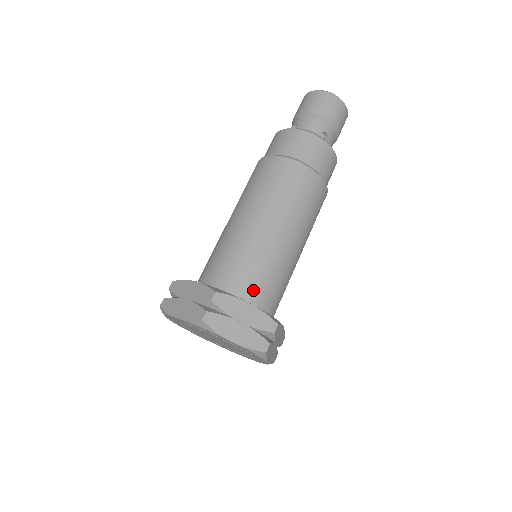
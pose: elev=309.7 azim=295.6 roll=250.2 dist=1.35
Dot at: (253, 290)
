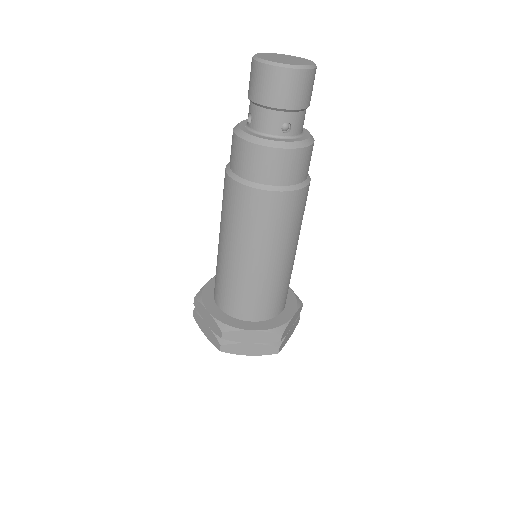
Dot at: (255, 311)
